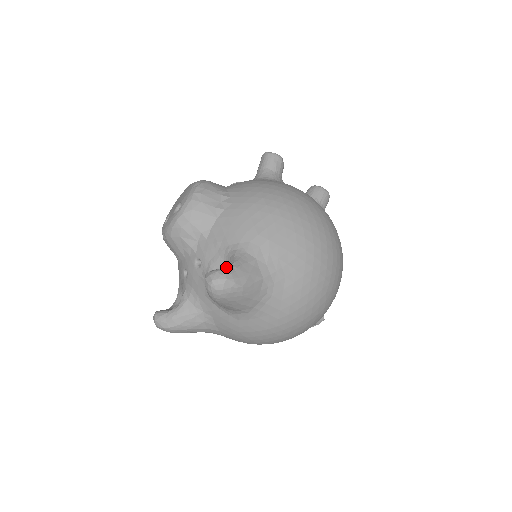
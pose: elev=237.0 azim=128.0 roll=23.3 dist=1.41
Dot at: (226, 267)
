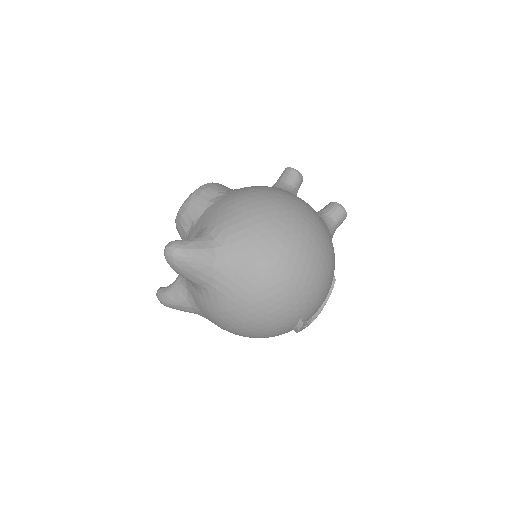
Dot at: (182, 240)
